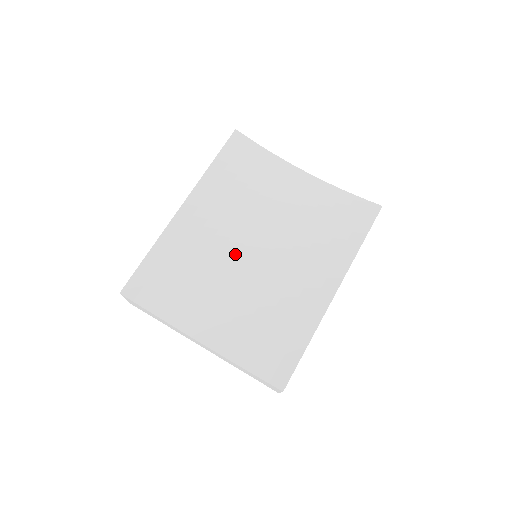
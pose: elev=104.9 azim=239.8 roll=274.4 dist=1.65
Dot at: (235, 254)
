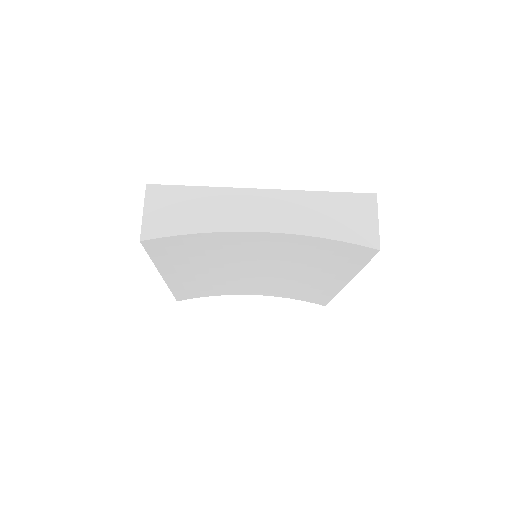
Dot at: (238, 275)
